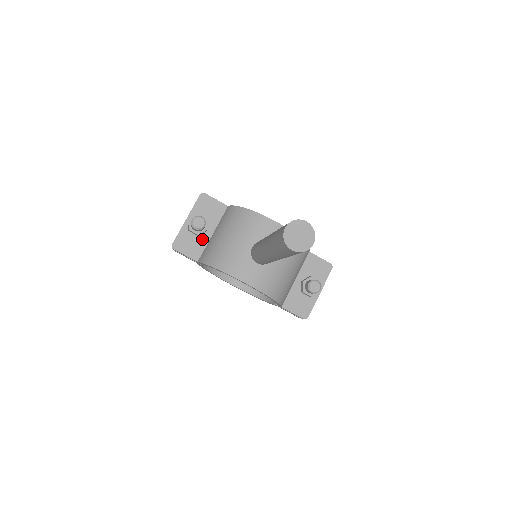
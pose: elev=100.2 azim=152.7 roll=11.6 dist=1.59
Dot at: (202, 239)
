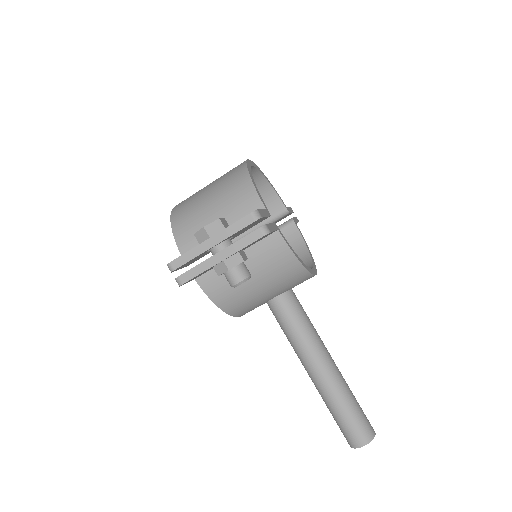
Dot at: occluded
